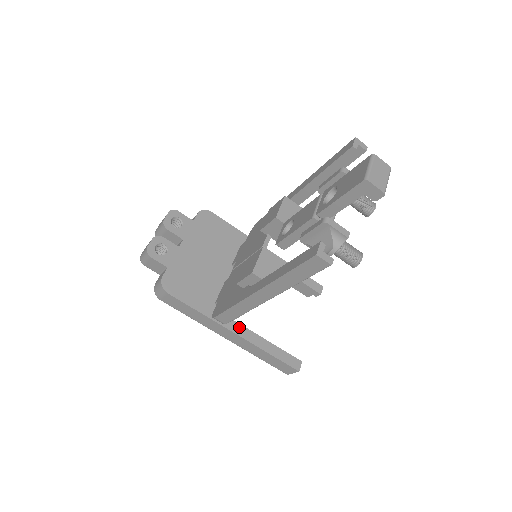
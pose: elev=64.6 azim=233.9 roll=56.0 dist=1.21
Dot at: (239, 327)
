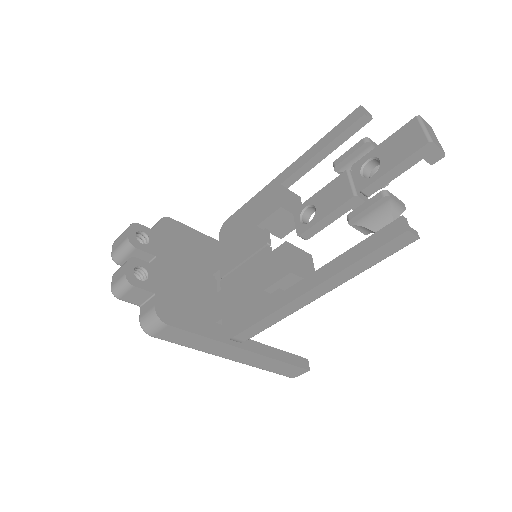
Dot at: (246, 342)
